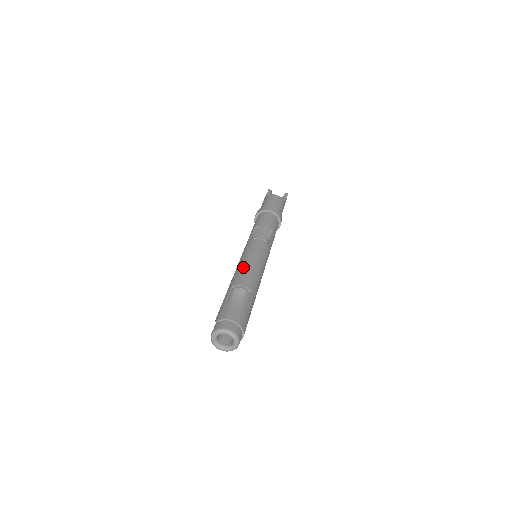
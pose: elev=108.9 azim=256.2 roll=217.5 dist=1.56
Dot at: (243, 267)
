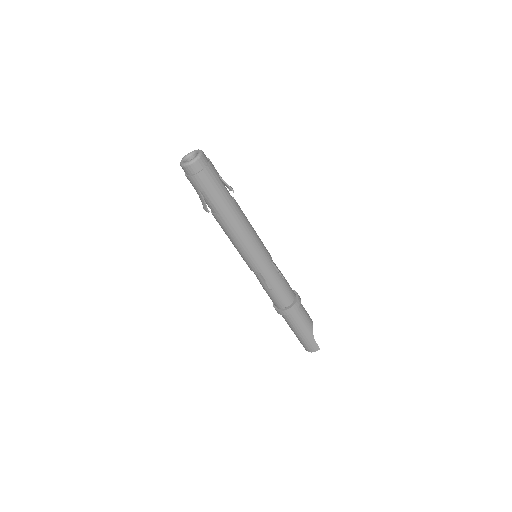
Dot at: occluded
